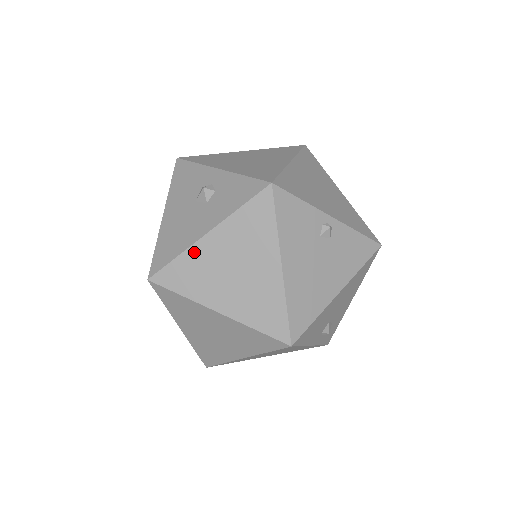
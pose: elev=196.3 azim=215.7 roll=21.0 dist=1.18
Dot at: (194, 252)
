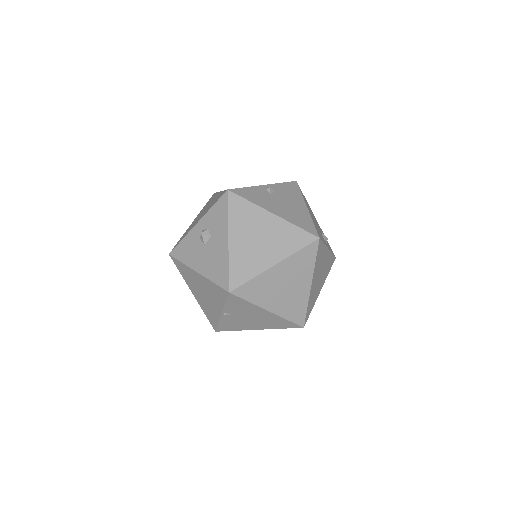
Dot at: (233, 254)
